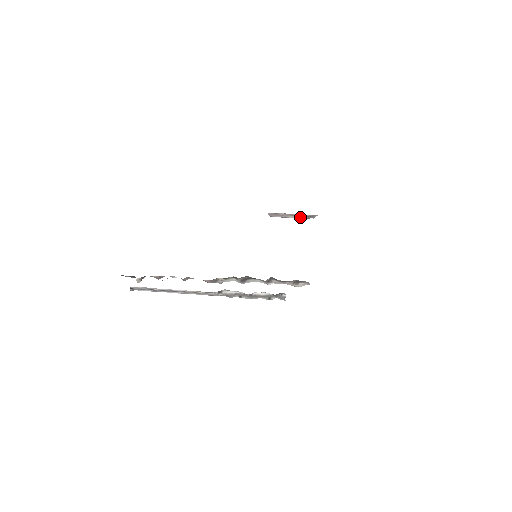
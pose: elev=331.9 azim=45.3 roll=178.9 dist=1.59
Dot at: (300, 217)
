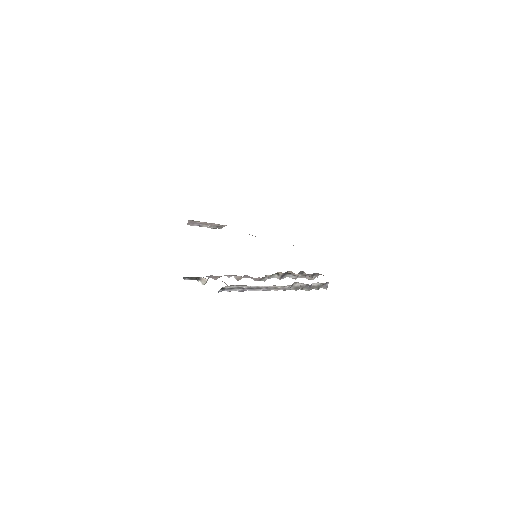
Dot at: (212, 227)
